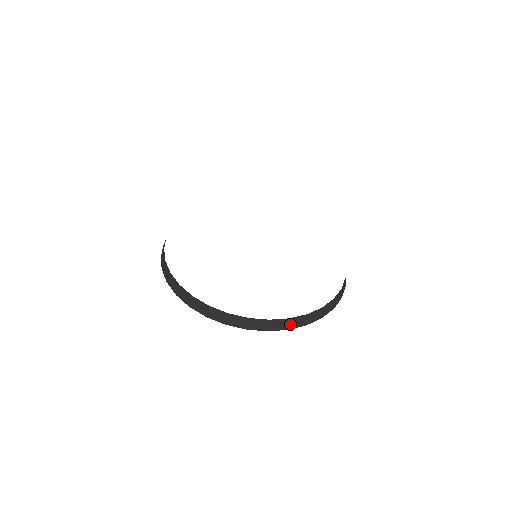
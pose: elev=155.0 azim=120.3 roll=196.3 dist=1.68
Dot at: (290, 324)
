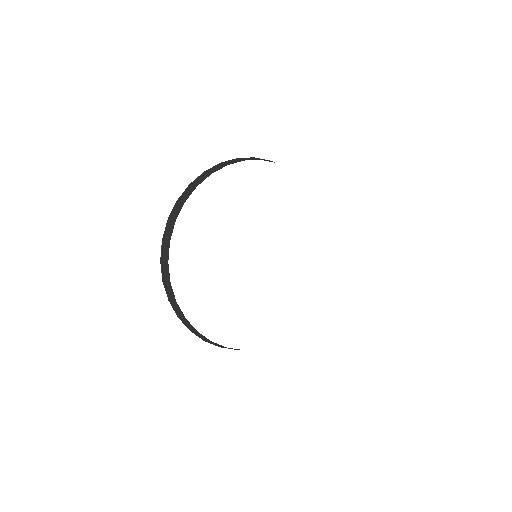
Dot at: occluded
